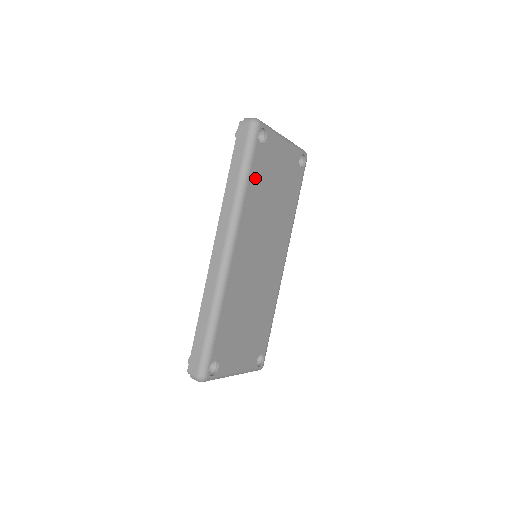
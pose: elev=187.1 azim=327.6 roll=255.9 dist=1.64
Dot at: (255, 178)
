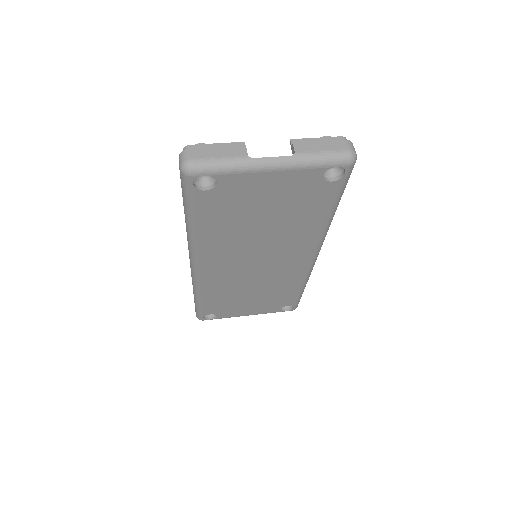
Dot at: (210, 218)
